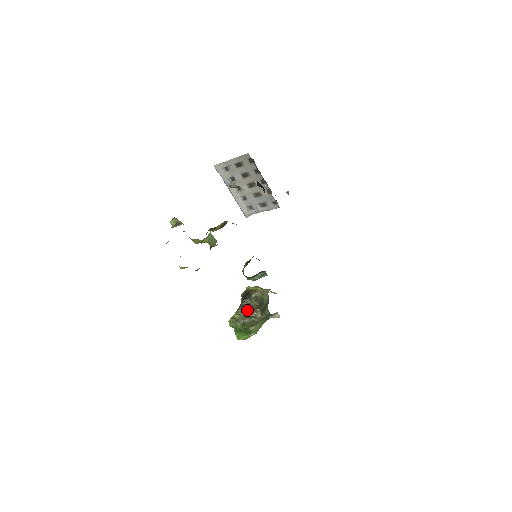
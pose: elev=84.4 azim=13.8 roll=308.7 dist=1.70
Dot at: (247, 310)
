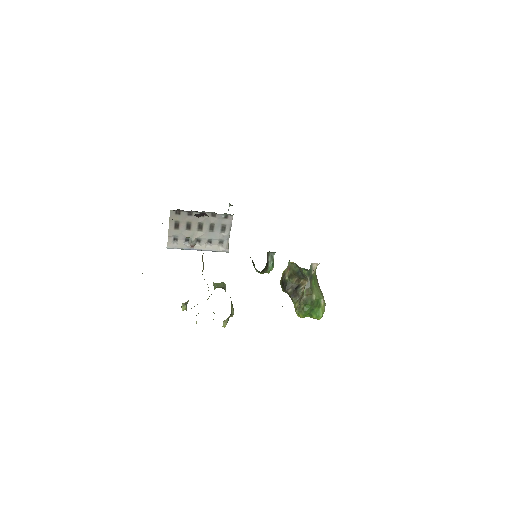
Dot at: (296, 292)
